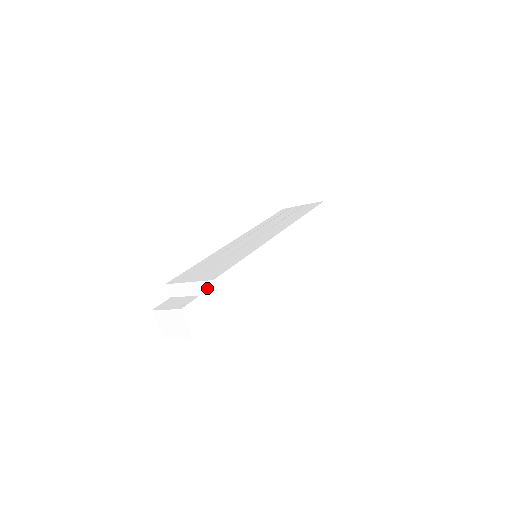
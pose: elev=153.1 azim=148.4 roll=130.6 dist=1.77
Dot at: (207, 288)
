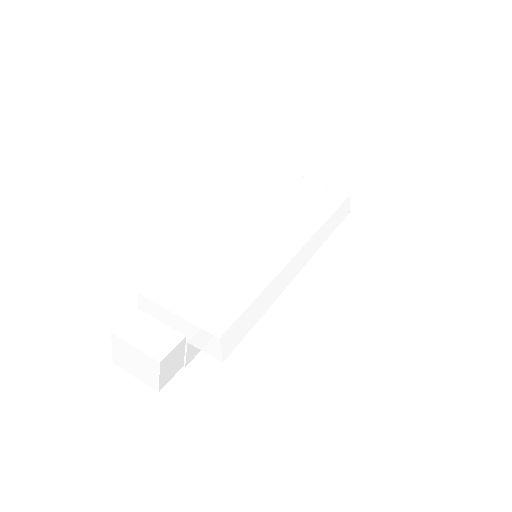
Dot at: (204, 338)
